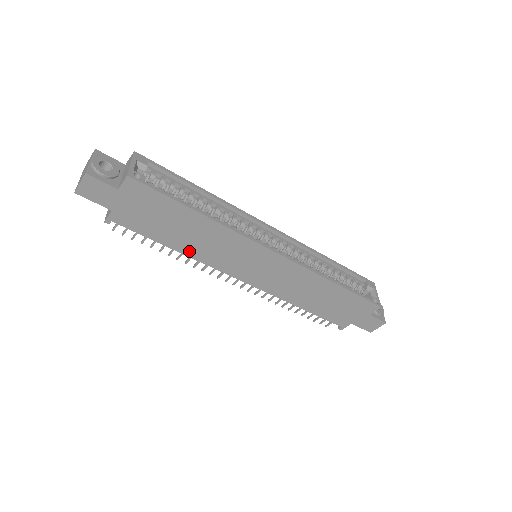
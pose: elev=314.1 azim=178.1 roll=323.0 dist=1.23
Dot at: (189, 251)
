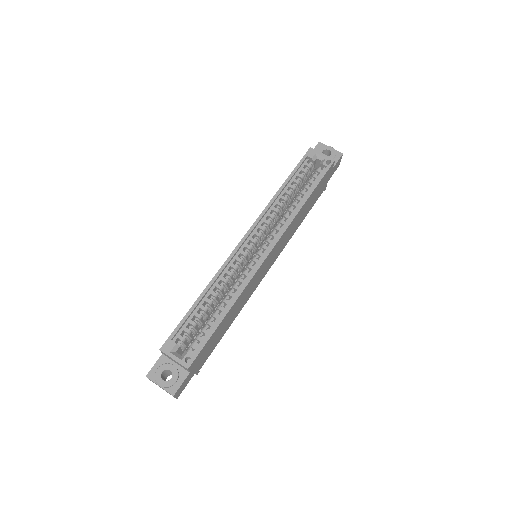
Dot at: (237, 314)
